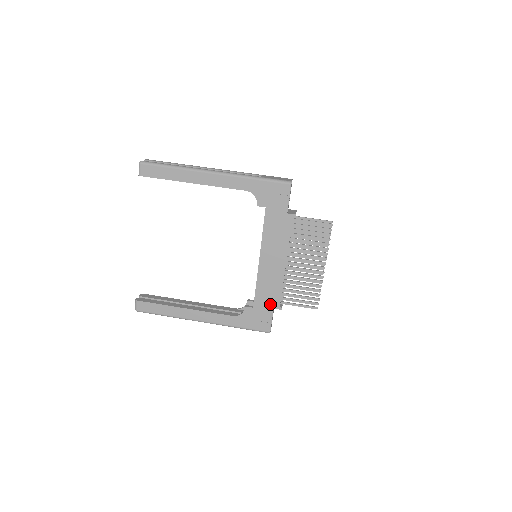
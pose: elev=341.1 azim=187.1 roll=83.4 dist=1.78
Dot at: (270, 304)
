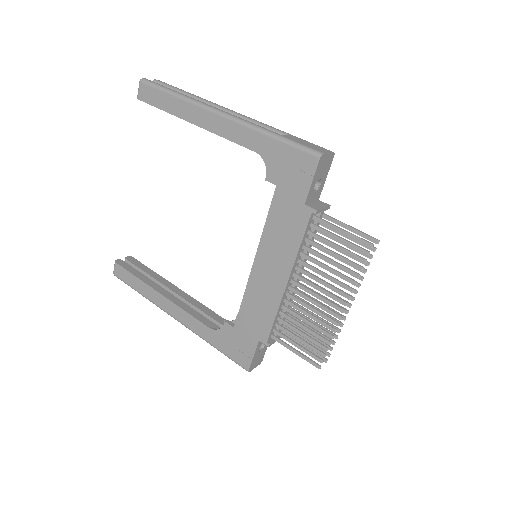
Dot at: (255, 332)
